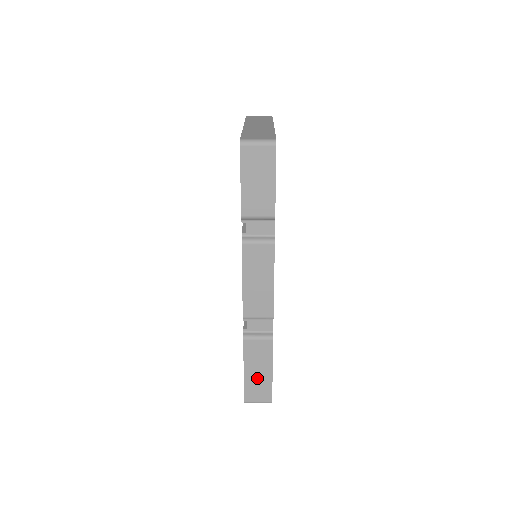
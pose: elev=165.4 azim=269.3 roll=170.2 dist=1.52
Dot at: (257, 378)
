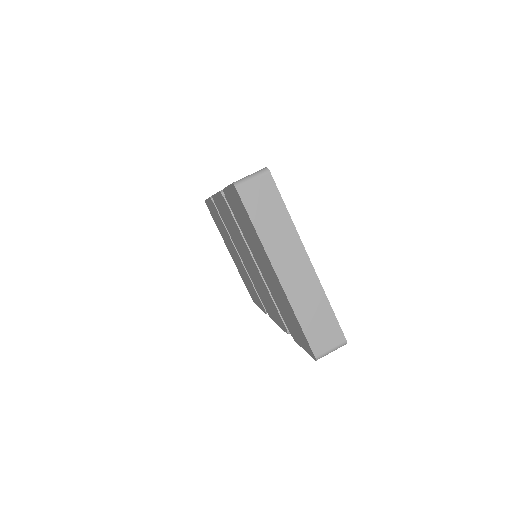
Dot at: occluded
